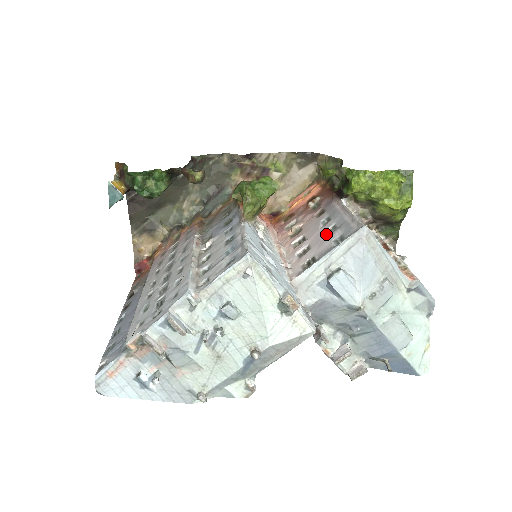
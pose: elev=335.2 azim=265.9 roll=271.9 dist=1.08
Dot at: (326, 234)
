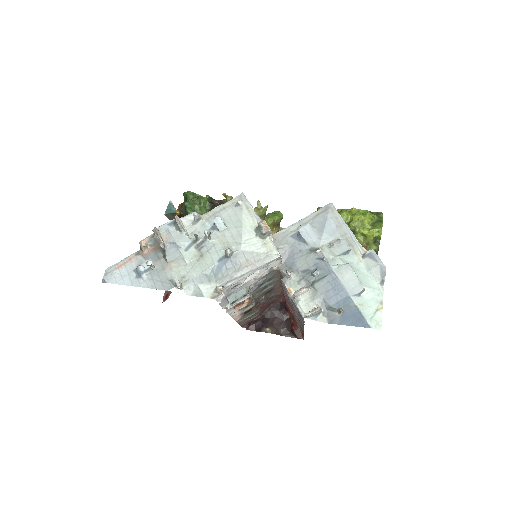
Dot at: occluded
